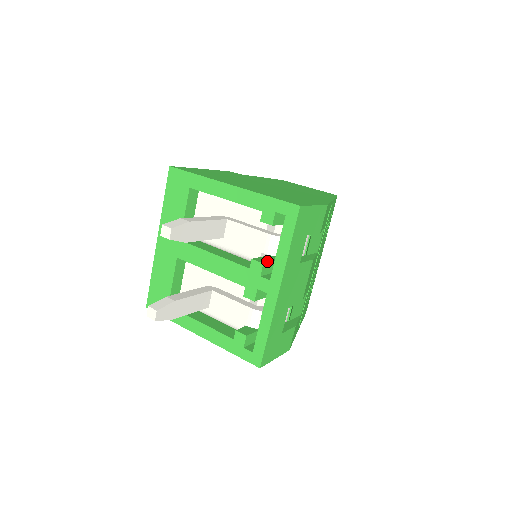
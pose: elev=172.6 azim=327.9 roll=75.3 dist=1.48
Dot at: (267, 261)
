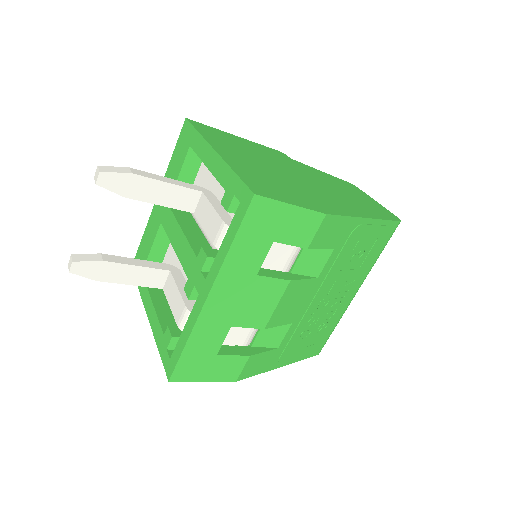
Dot at: occluded
